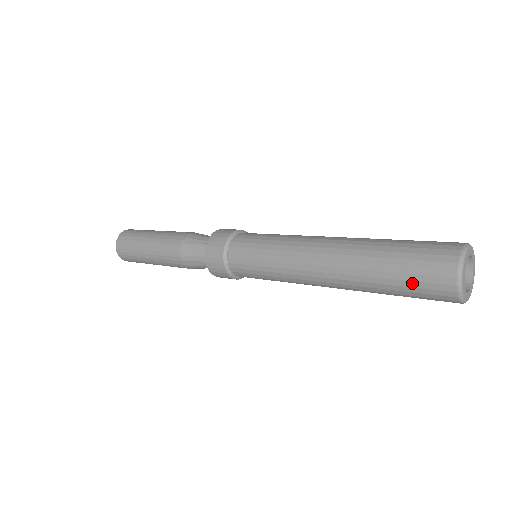
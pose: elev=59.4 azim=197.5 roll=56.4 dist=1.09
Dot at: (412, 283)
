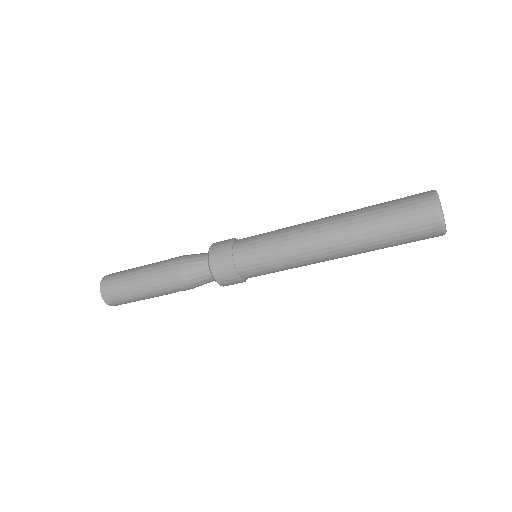
Dot at: (404, 220)
